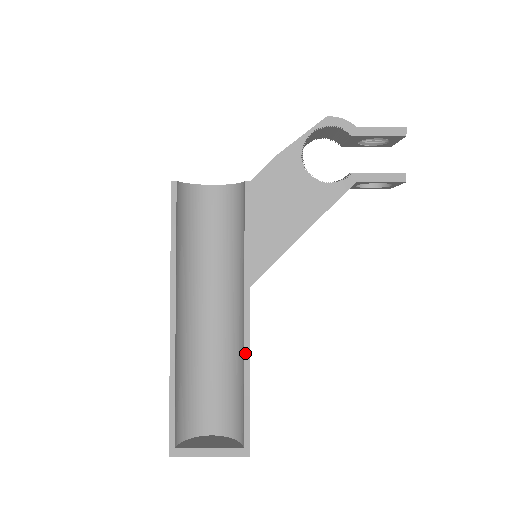
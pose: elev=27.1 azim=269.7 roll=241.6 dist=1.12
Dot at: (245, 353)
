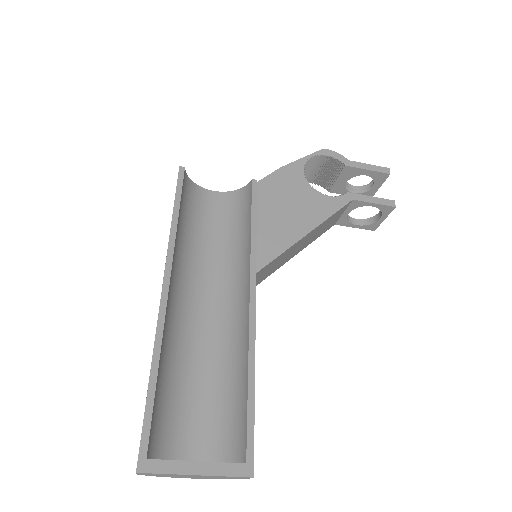
Dot at: (250, 337)
